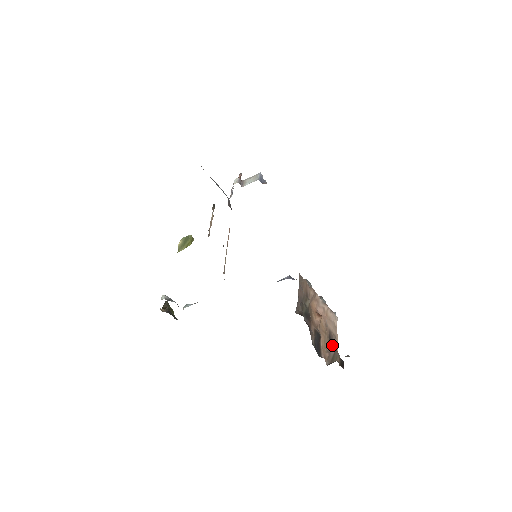
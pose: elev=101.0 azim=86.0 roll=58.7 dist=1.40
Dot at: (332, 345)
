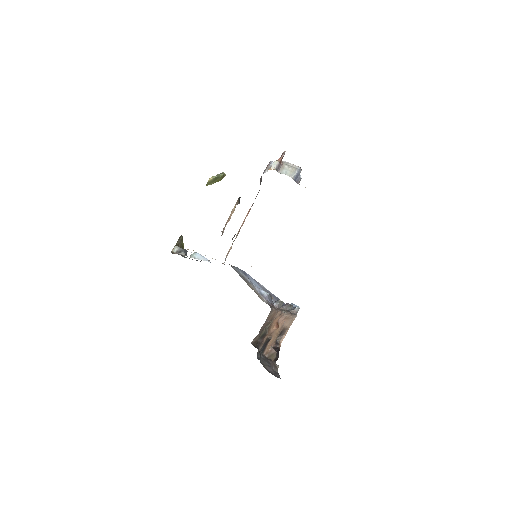
Dot at: (281, 335)
